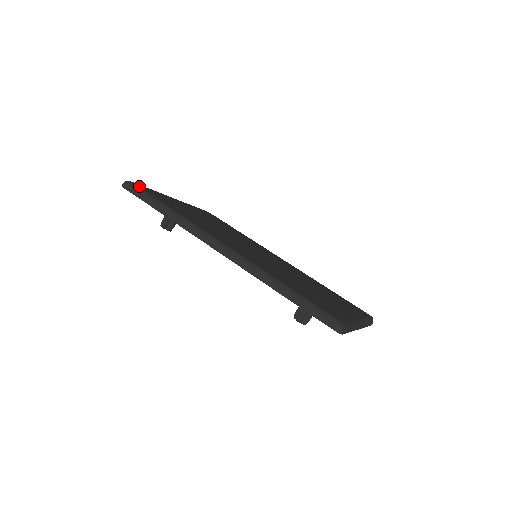
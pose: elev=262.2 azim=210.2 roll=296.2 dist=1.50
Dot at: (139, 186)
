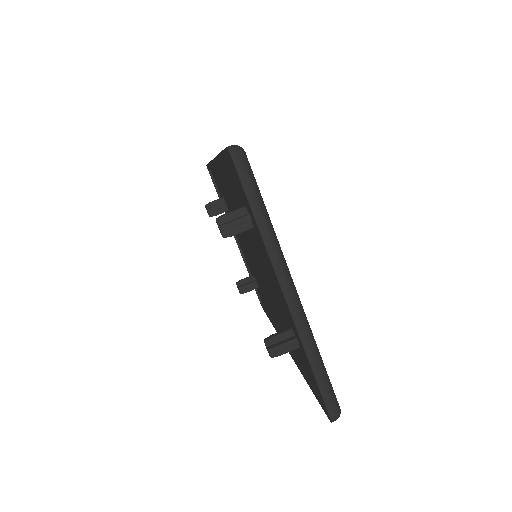
Dot at: occluded
